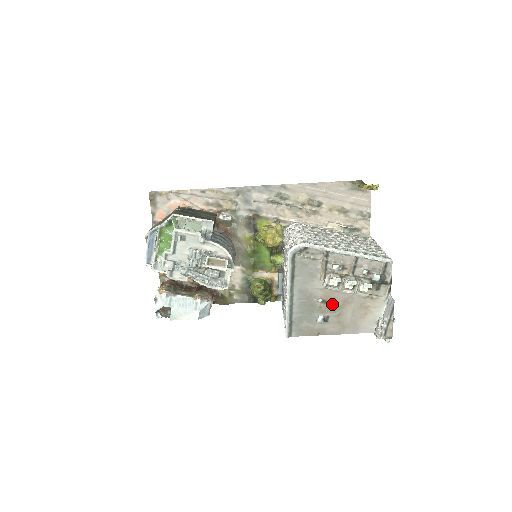
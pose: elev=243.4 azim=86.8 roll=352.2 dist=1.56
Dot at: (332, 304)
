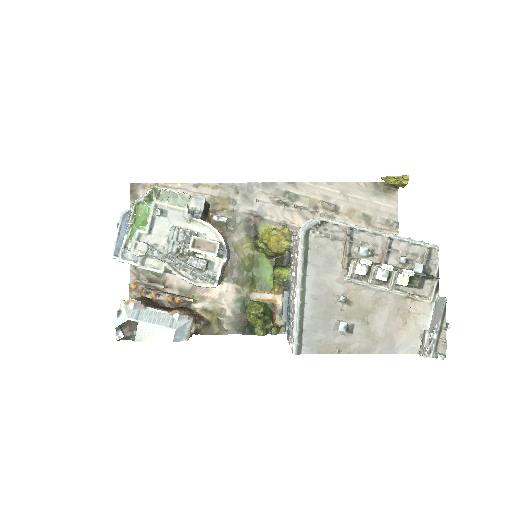
Dot at: (358, 306)
